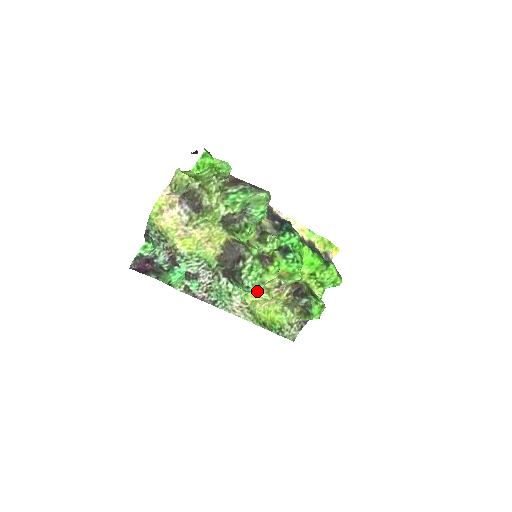
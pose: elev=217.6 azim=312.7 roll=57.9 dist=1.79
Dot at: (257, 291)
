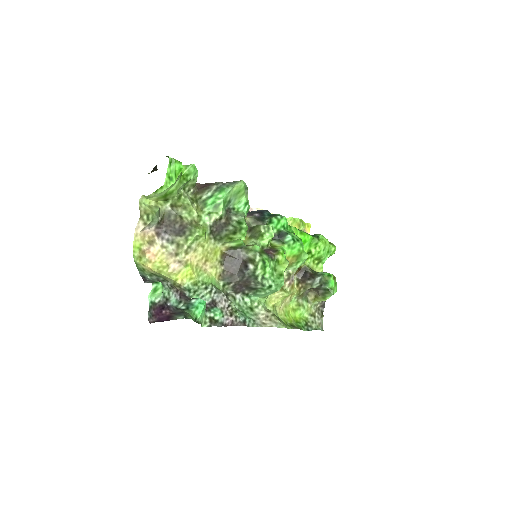
Dot at: (279, 287)
